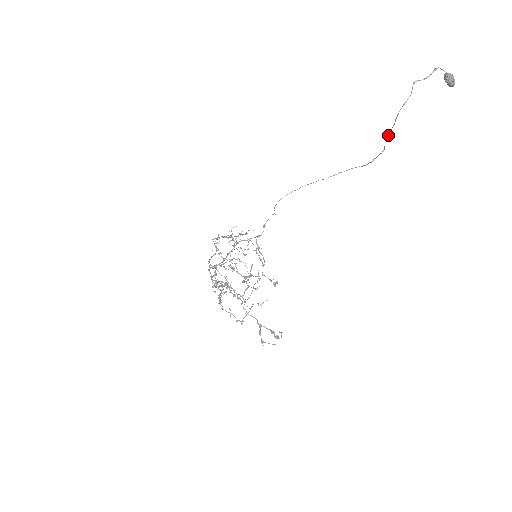
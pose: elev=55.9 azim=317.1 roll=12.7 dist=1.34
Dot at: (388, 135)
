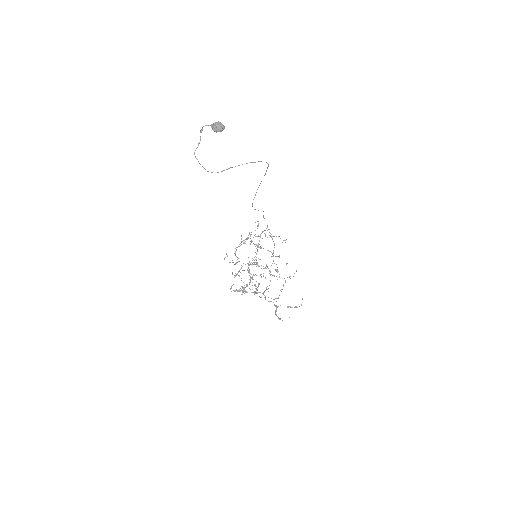
Dot at: occluded
